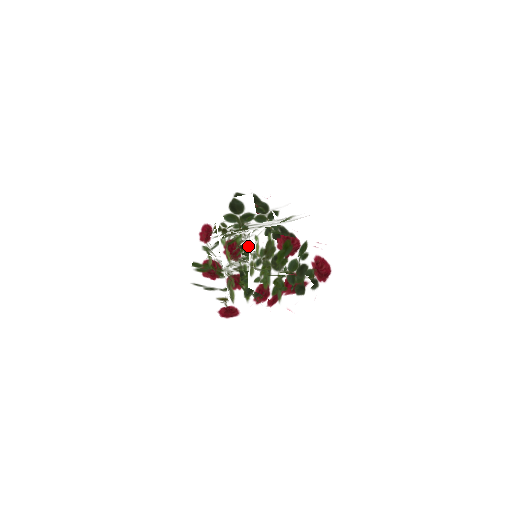
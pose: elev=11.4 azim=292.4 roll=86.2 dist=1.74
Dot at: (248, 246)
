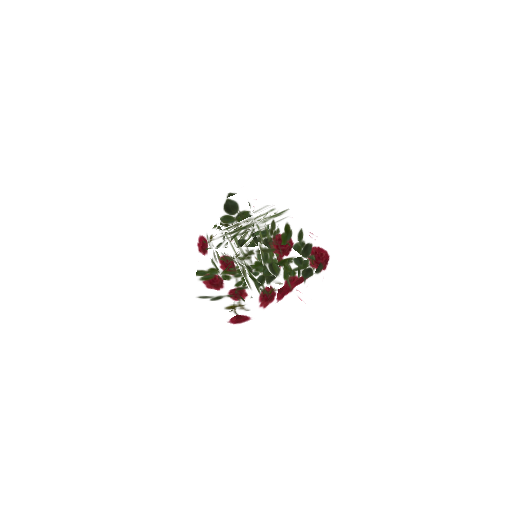
Dot at: (253, 232)
